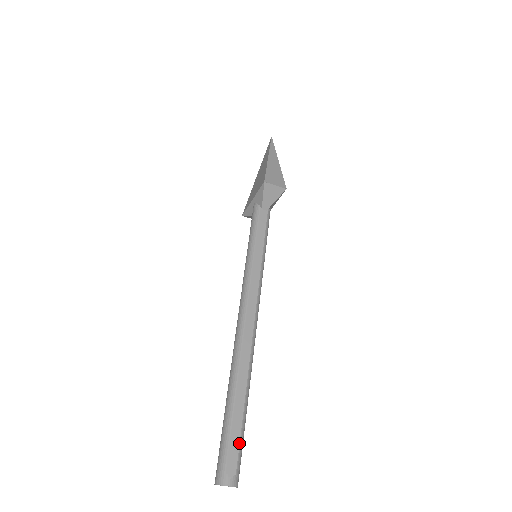
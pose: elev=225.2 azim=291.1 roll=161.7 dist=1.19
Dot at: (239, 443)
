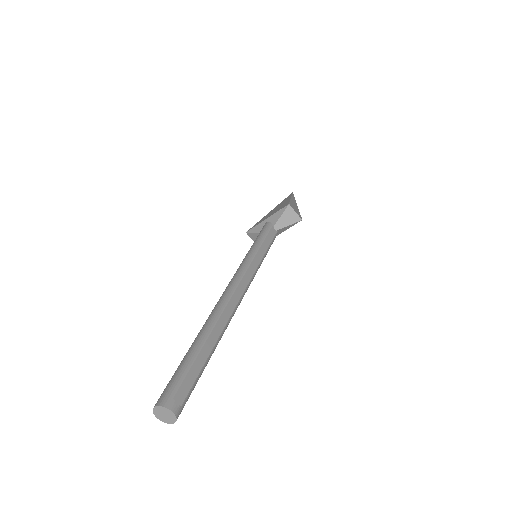
Dot at: (194, 381)
